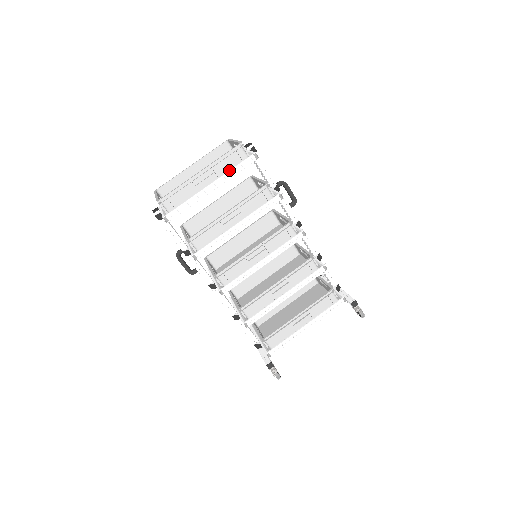
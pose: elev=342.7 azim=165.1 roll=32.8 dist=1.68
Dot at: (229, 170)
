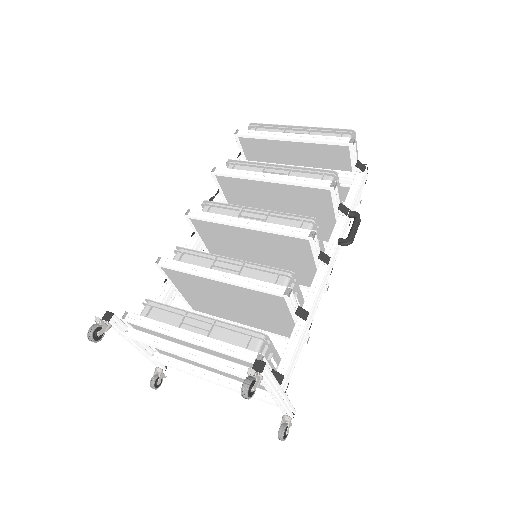
Dot at: (319, 135)
